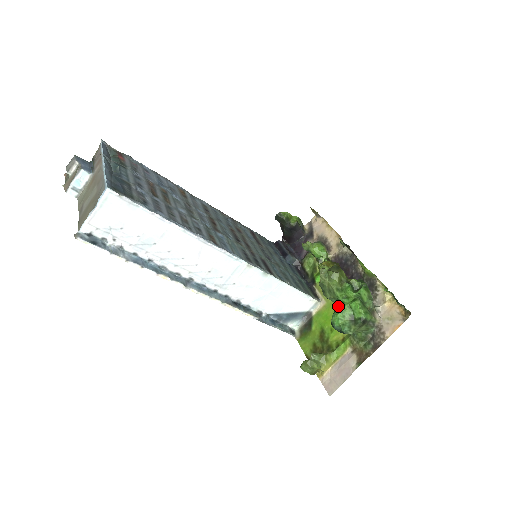
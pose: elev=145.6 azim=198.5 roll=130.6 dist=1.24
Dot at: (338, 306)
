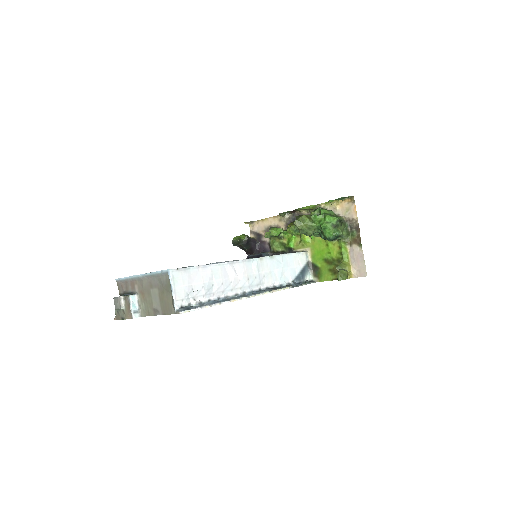
Dot at: (322, 228)
